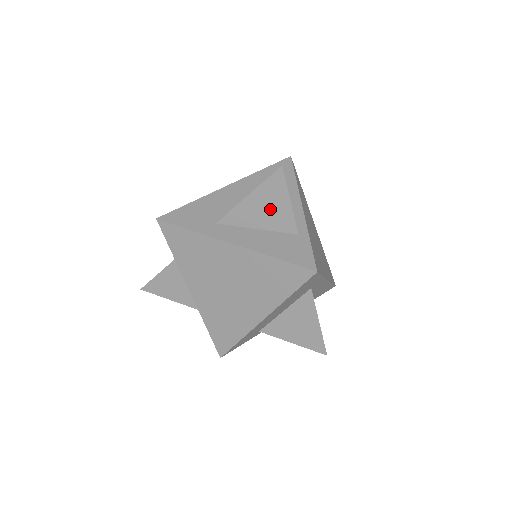
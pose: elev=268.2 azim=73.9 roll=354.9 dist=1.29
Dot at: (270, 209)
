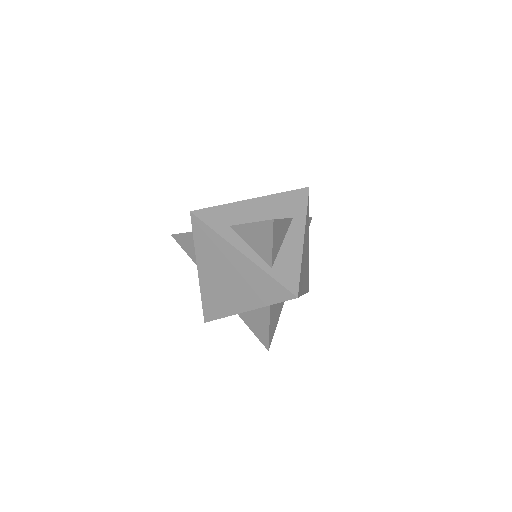
Dot at: occluded
